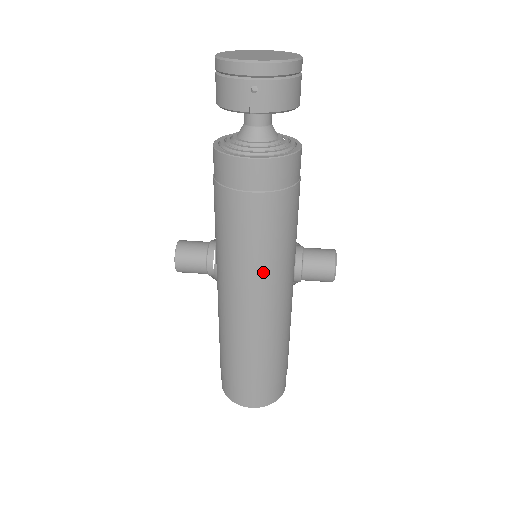
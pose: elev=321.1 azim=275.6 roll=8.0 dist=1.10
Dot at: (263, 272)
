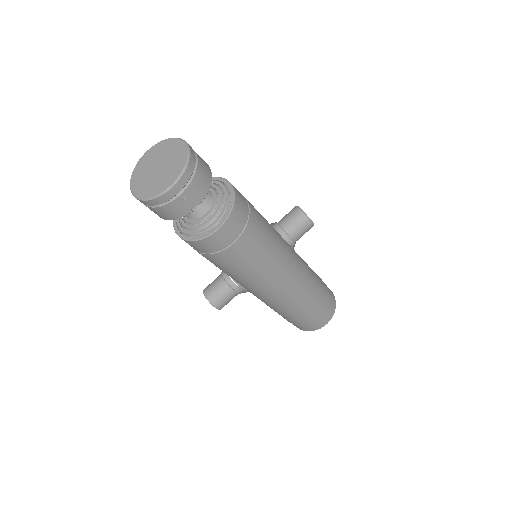
Dot at: (275, 267)
